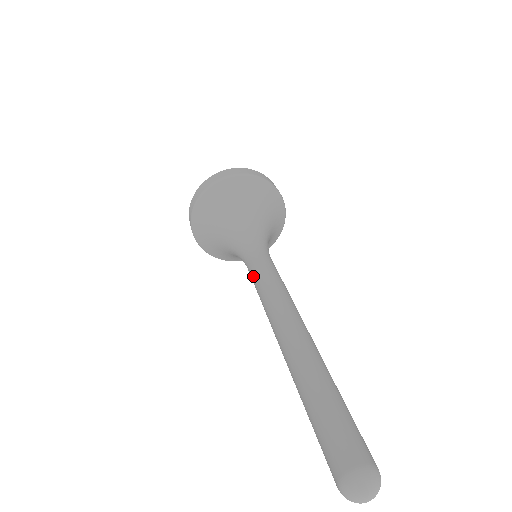
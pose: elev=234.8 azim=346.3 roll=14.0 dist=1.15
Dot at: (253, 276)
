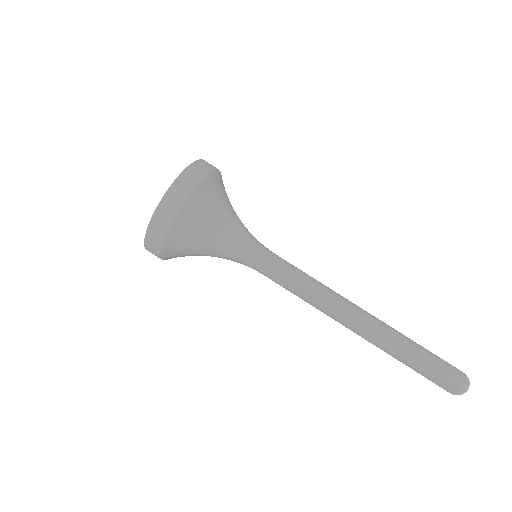
Dot at: (289, 275)
